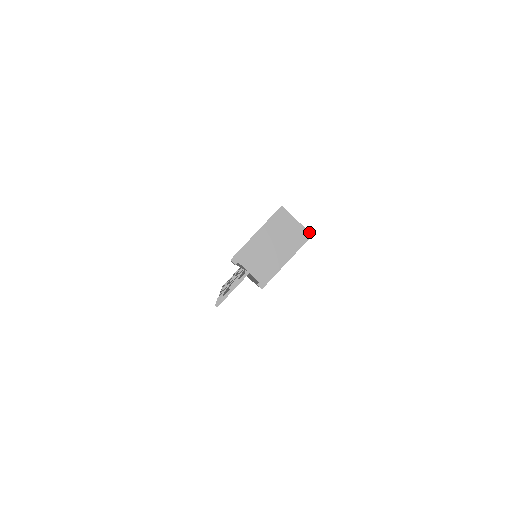
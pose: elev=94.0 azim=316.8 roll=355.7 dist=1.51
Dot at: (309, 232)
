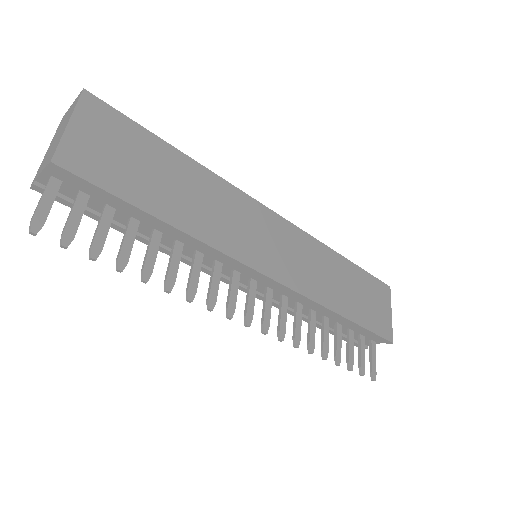
Dot at: (81, 92)
